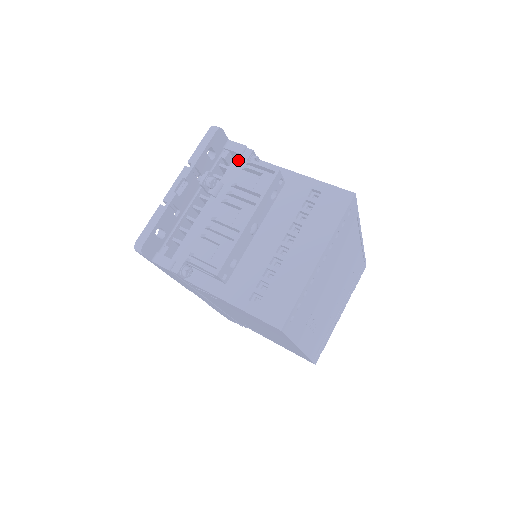
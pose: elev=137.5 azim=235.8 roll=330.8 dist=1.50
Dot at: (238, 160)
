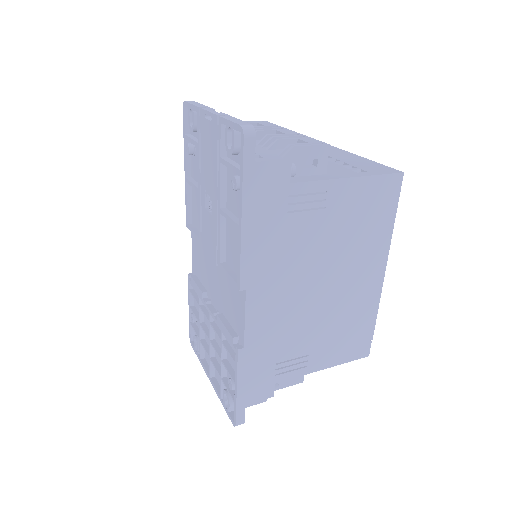
Dot at: occluded
